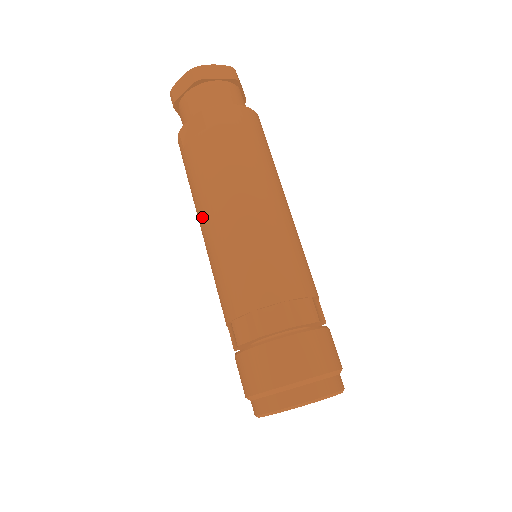
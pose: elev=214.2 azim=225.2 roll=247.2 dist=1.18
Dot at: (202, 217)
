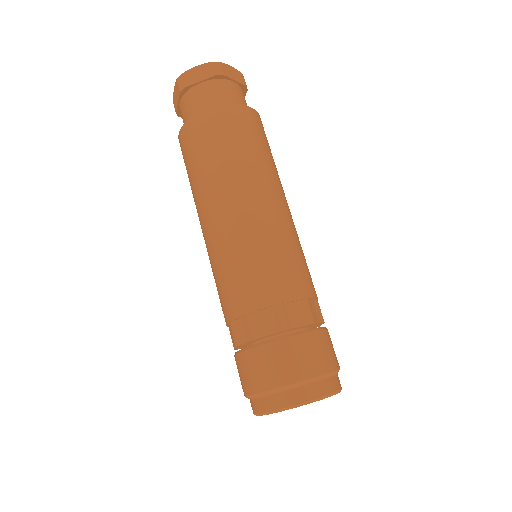
Dot at: (216, 206)
